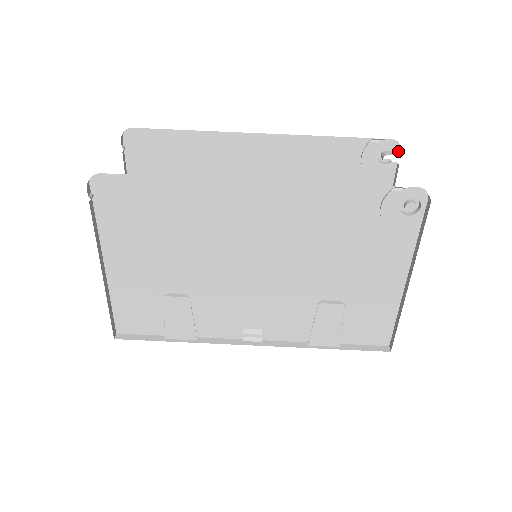
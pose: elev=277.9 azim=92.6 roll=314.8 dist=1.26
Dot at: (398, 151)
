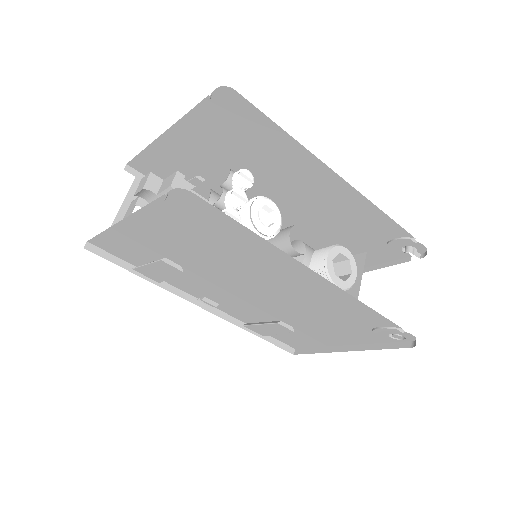
Dot at: (420, 253)
